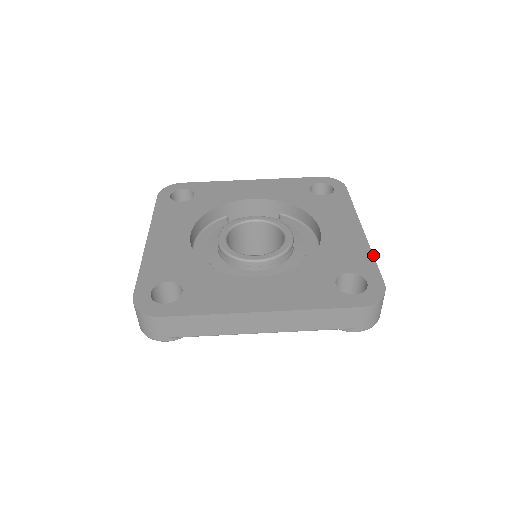
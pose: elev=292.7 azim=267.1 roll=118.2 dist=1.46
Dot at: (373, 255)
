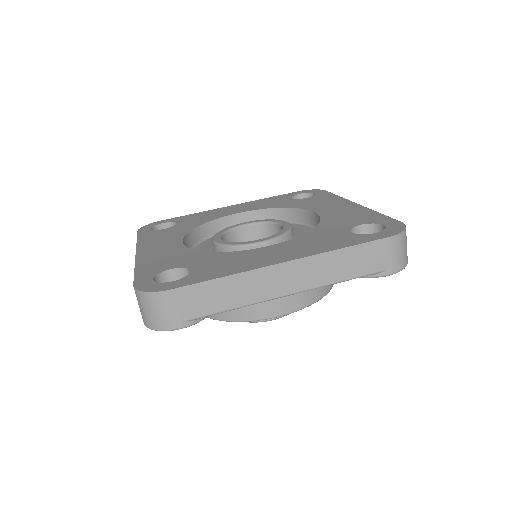
Dot at: (378, 212)
